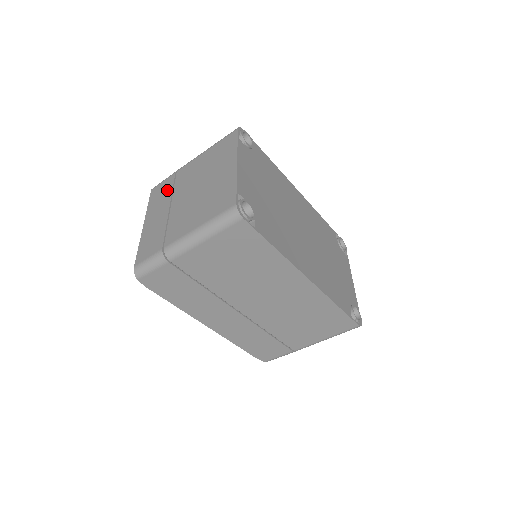
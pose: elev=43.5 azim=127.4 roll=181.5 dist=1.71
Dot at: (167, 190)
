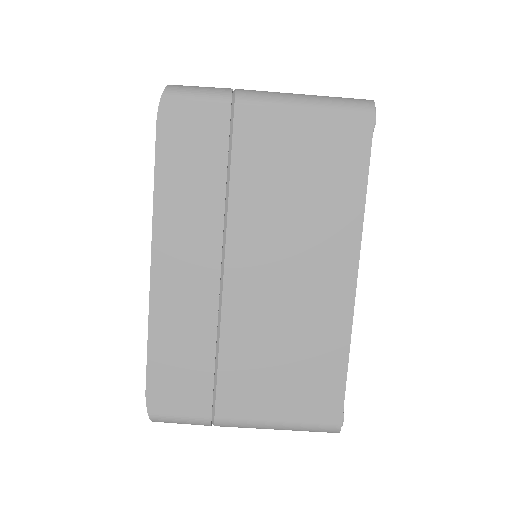
Dot at: occluded
